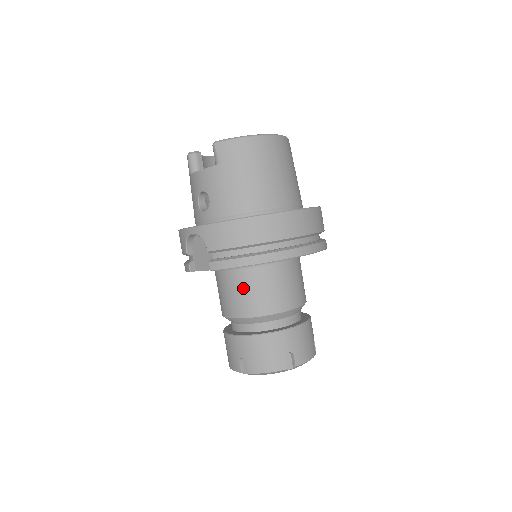
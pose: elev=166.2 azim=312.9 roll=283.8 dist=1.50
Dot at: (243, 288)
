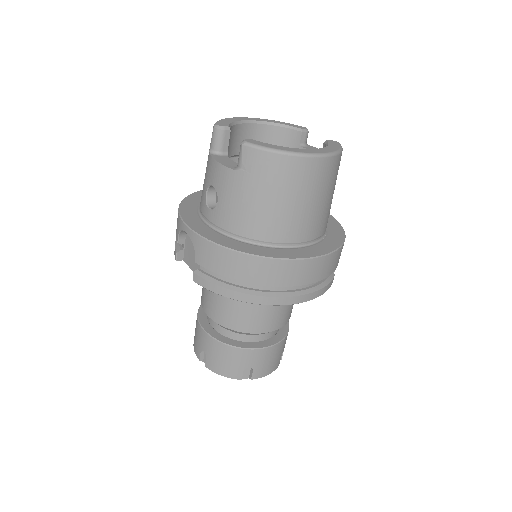
Dot at: (225, 298)
